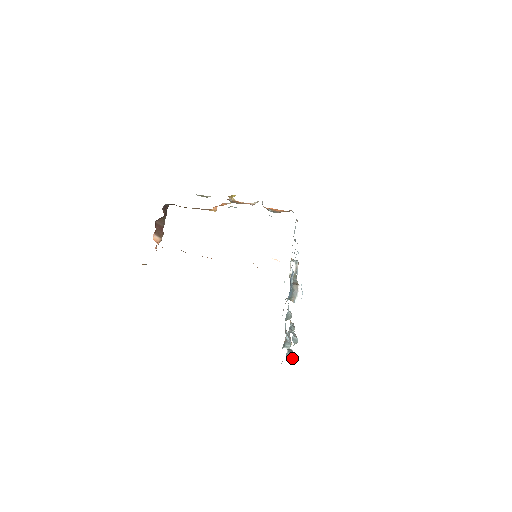
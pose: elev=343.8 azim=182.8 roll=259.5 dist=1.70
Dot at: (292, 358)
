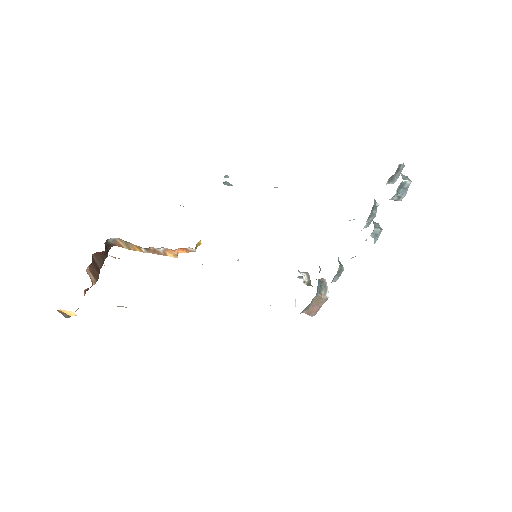
Dot at: (409, 179)
